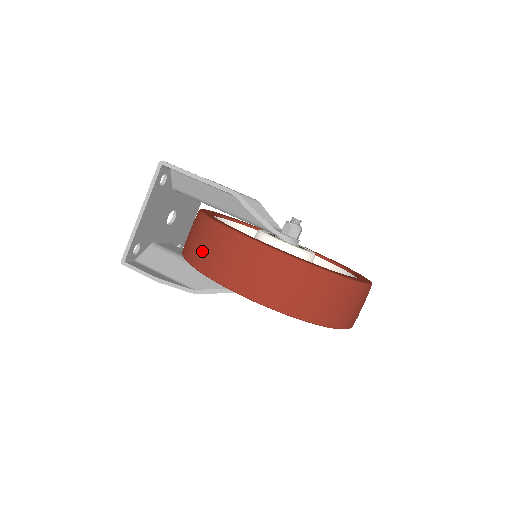
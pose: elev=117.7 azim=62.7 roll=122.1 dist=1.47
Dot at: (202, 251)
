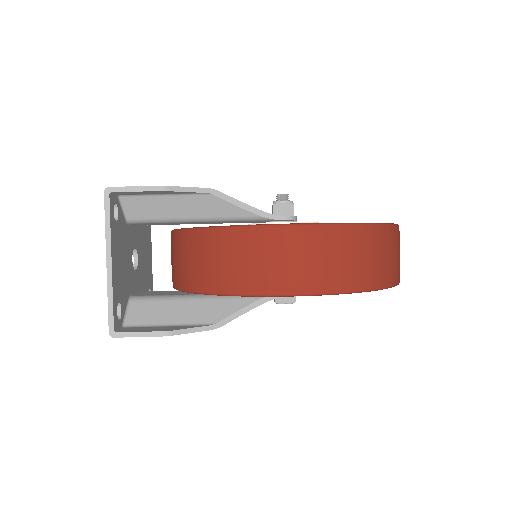
Dot at: (214, 270)
